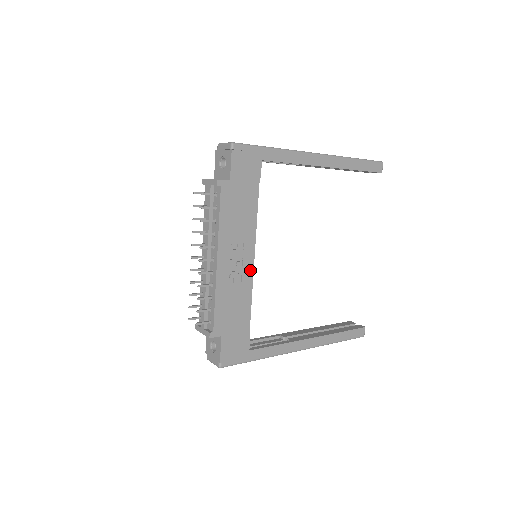
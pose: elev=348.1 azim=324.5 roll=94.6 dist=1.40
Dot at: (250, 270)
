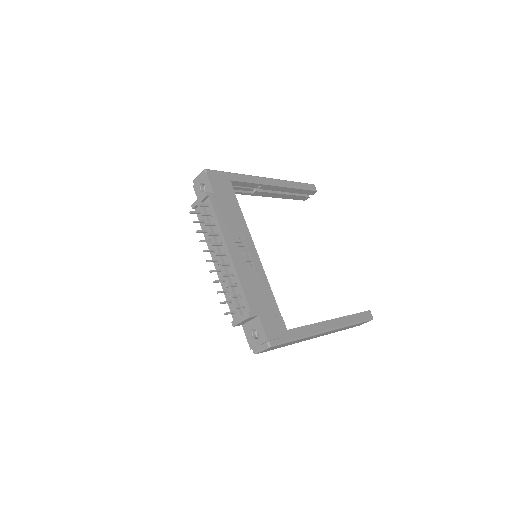
Dot at: (257, 260)
